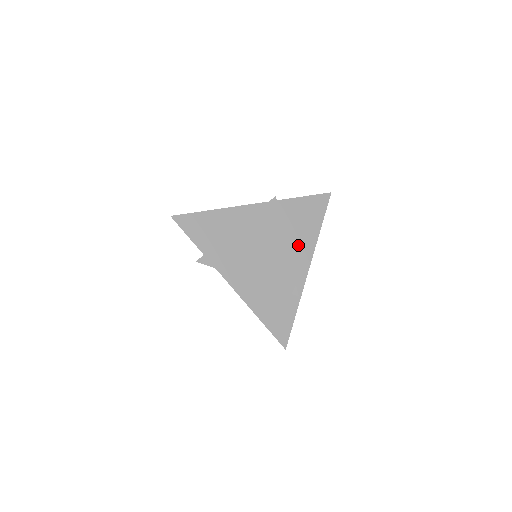
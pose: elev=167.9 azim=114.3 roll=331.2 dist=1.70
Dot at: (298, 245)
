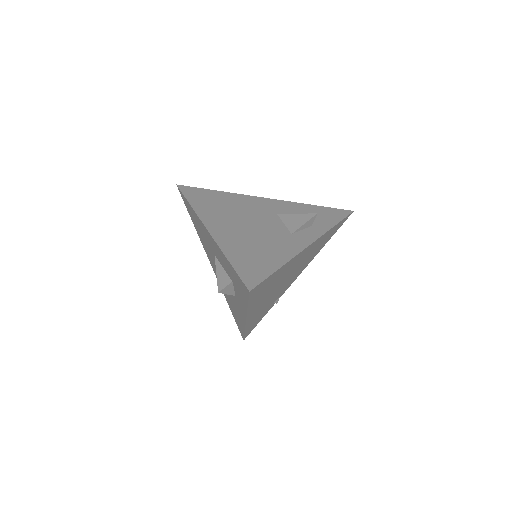
Dot at: occluded
